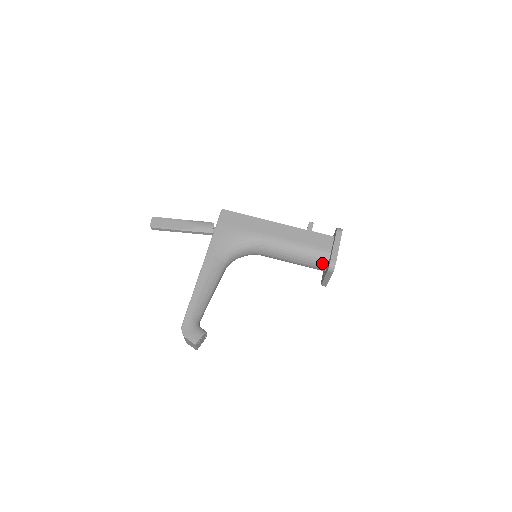
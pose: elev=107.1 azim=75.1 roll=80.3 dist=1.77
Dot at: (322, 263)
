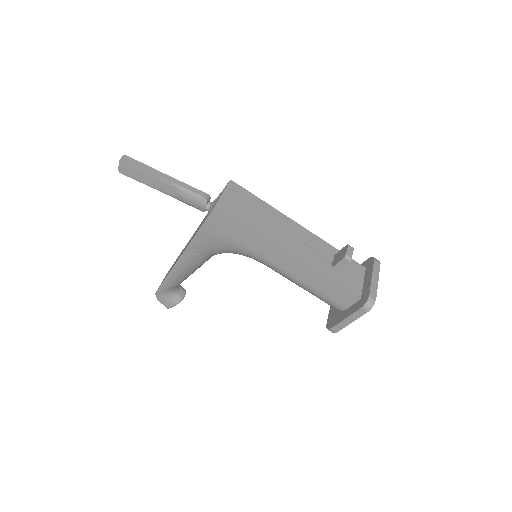
Dot at: occluded
